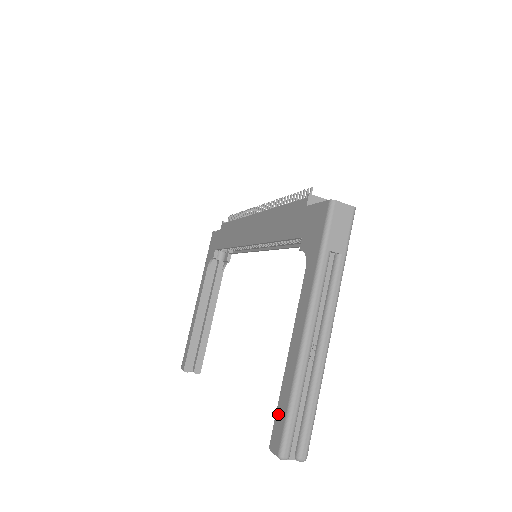
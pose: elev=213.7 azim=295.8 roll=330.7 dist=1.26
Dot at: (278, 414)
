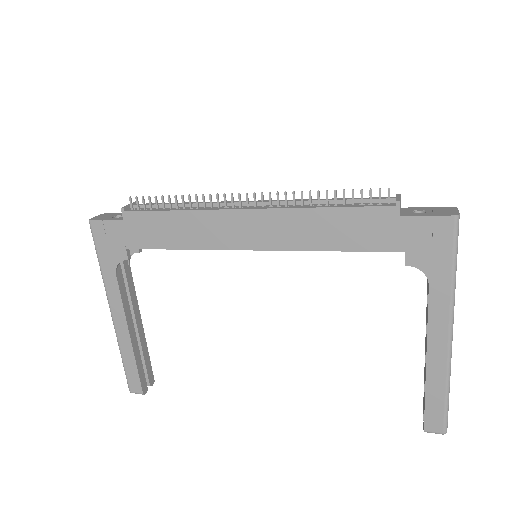
Dot at: (430, 408)
